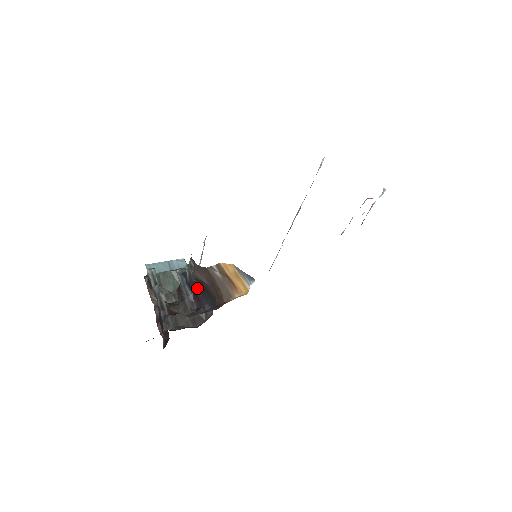
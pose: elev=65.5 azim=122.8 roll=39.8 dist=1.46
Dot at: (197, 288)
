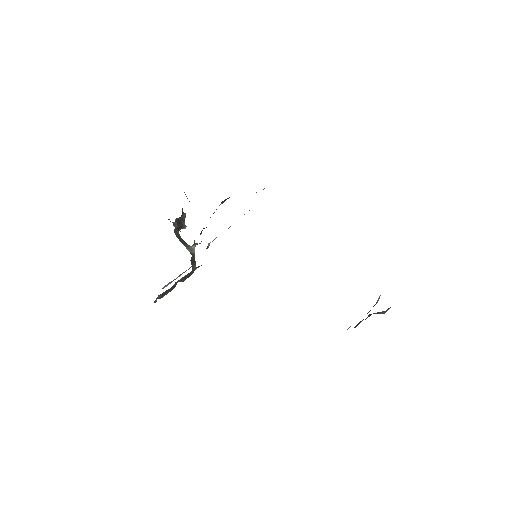
Dot at: occluded
